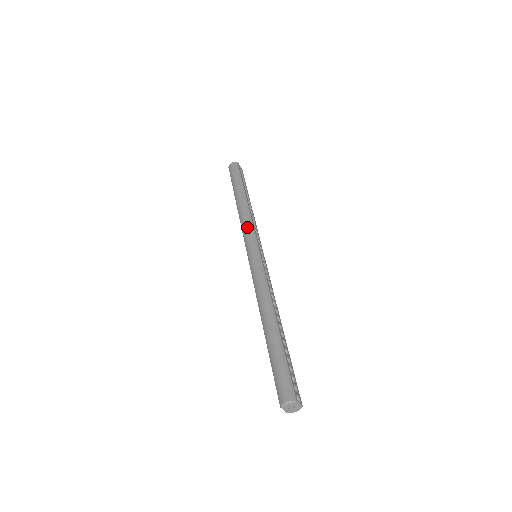
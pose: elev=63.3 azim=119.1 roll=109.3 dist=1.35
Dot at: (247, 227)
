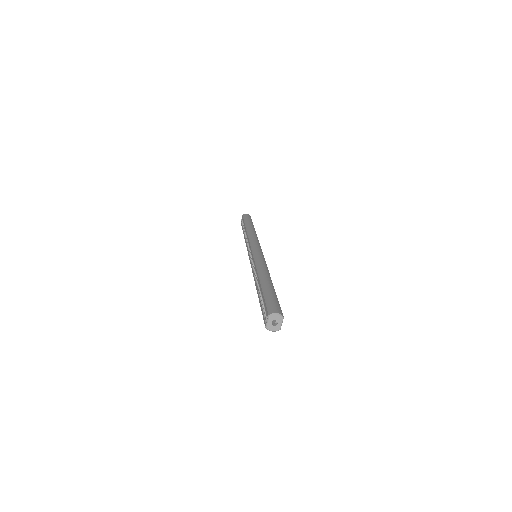
Dot at: (256, 239)
